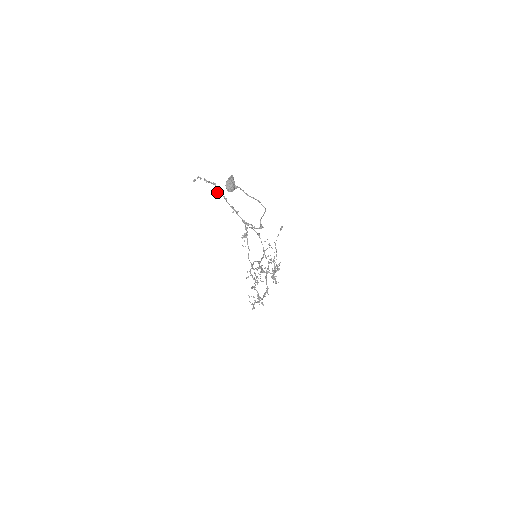
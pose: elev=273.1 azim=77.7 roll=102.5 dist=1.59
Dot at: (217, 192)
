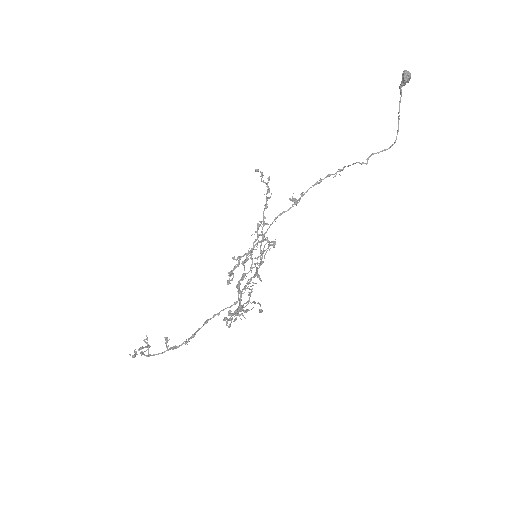
Dot at: occluded
